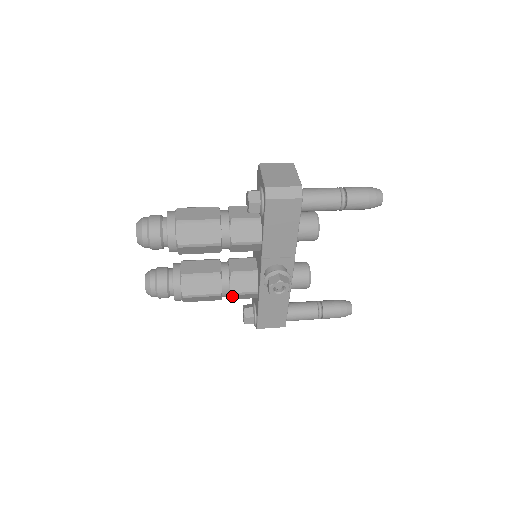
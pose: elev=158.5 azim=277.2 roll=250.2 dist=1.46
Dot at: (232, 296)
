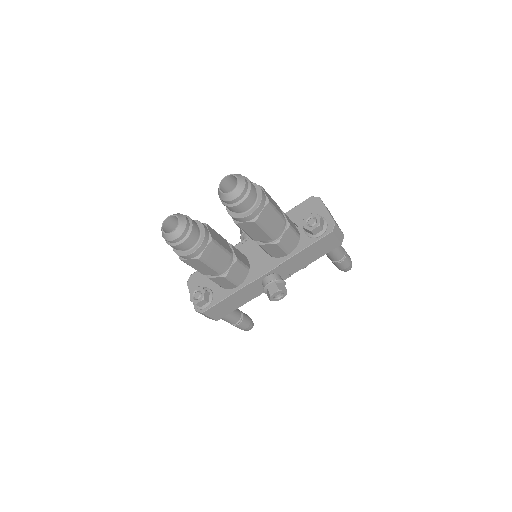
Dot at: (220, 278)
